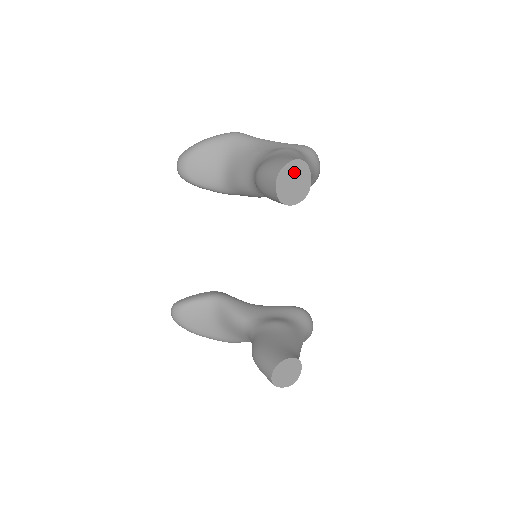
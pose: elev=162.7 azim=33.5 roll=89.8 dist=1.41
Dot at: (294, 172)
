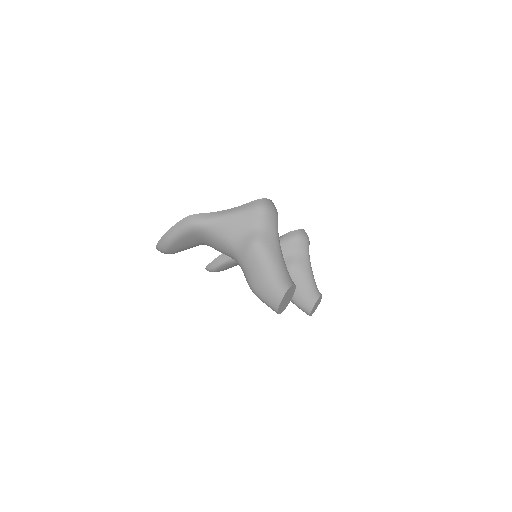
Dot at: (284, 299)
